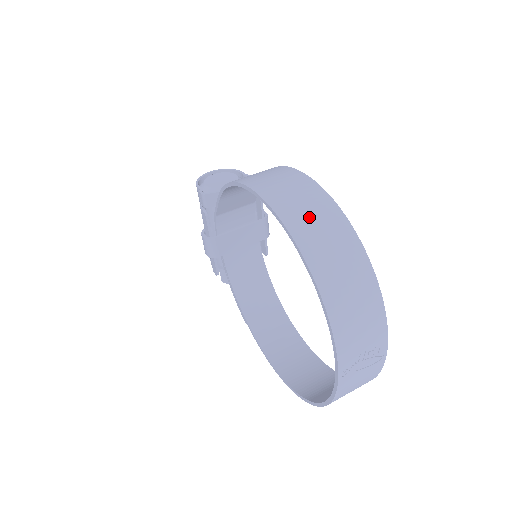
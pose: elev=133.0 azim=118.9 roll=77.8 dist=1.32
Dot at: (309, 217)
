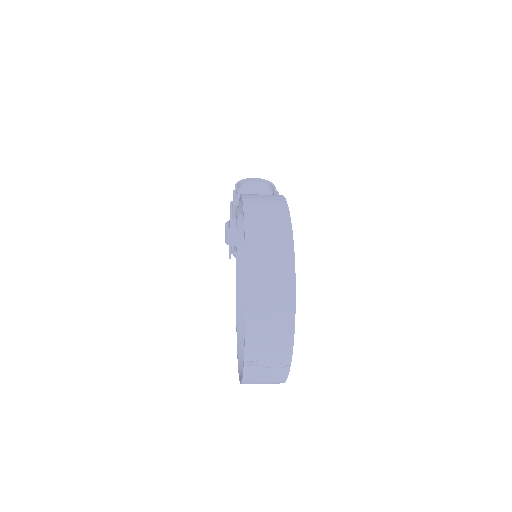
Dot at: (266, 242)
